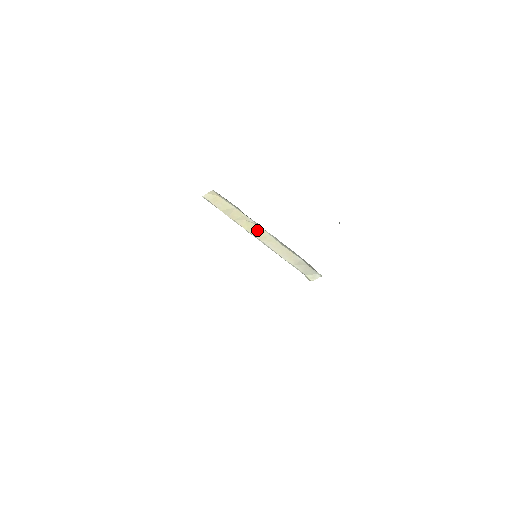
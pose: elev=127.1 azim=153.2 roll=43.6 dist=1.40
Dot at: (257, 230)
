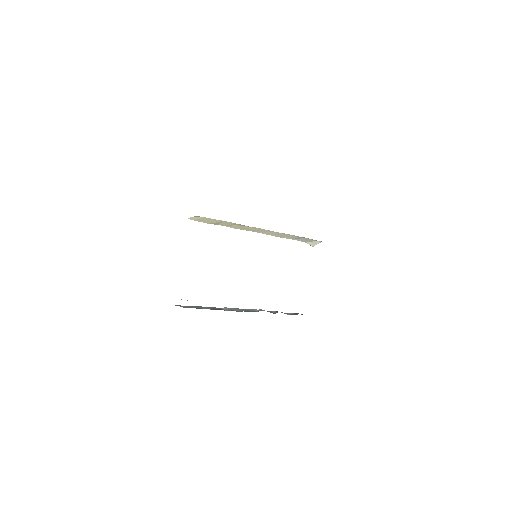
Dot at: (250, 228)
